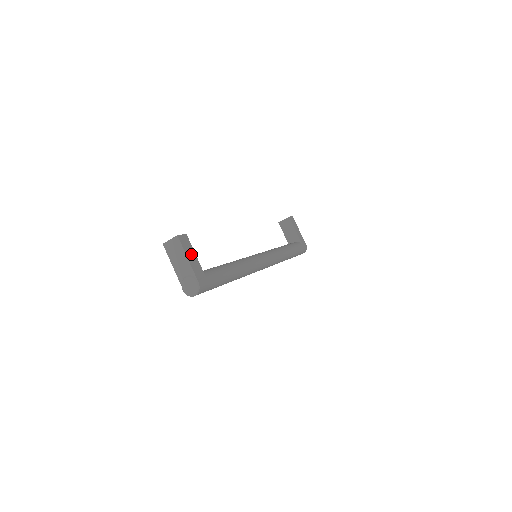
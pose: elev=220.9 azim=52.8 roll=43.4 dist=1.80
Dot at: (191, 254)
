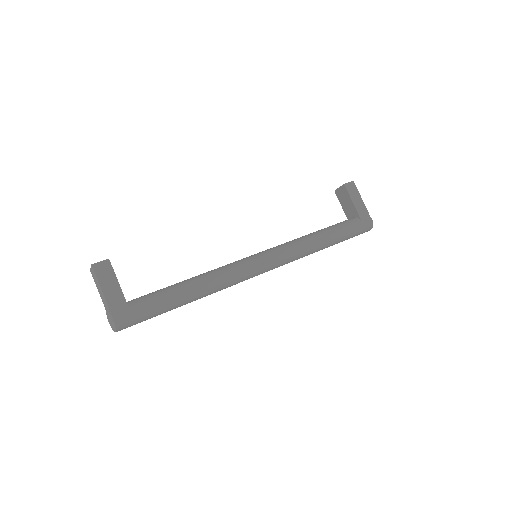
Dot at: (110, 284)
